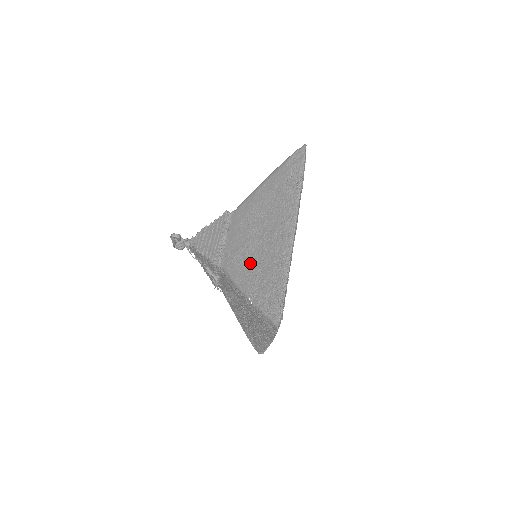
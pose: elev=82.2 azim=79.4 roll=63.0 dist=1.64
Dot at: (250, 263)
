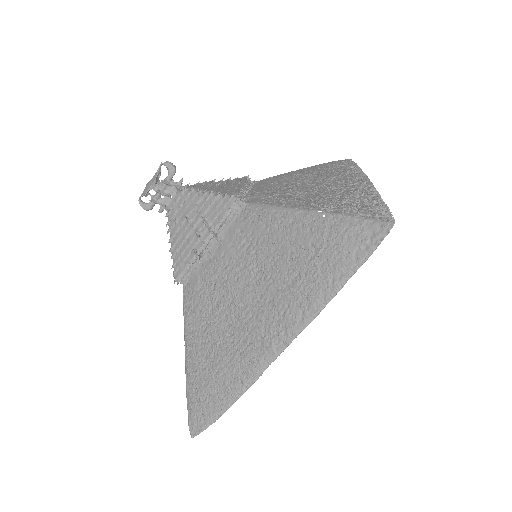
Dot at: (307, 195)
